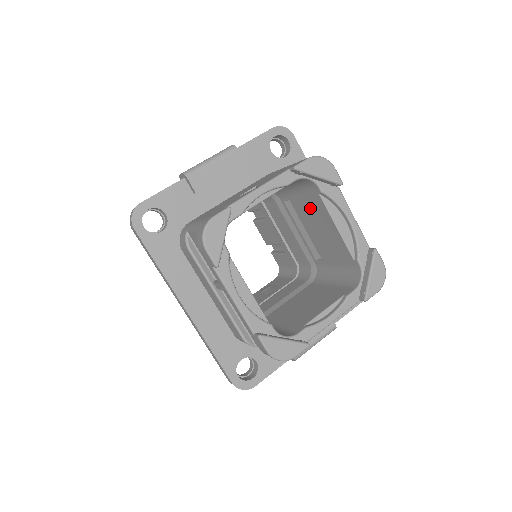
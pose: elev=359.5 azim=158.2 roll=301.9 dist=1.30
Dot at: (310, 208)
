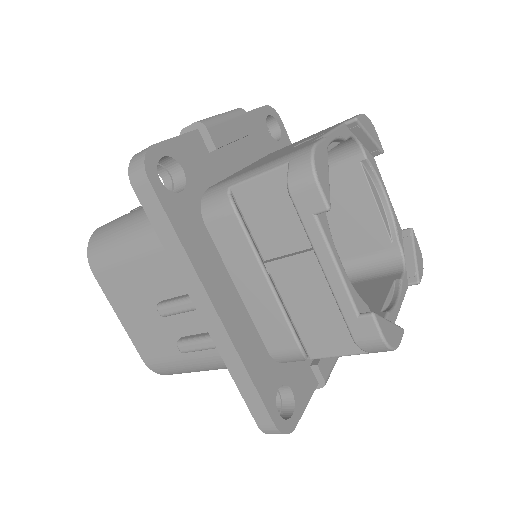
Dot at: (335, 187)
